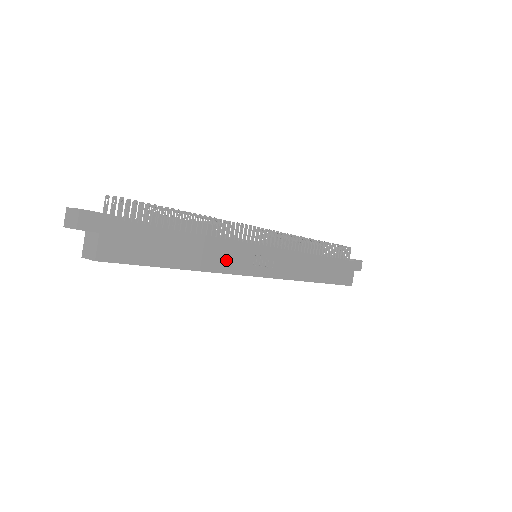
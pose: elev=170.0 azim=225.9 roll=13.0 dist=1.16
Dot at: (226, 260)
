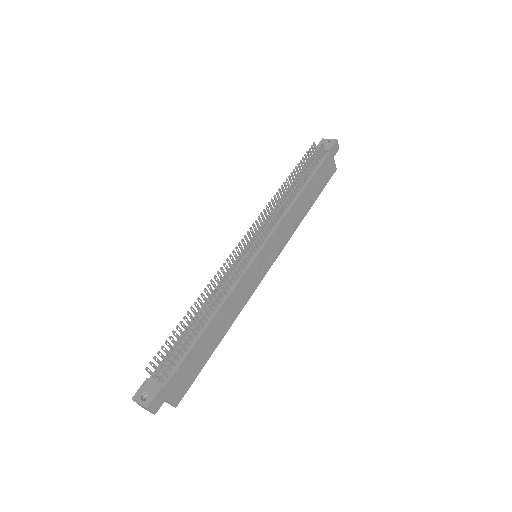
Dot at: (242, 297)
